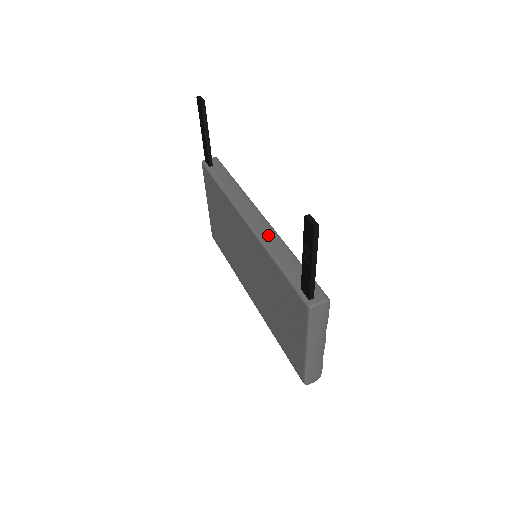
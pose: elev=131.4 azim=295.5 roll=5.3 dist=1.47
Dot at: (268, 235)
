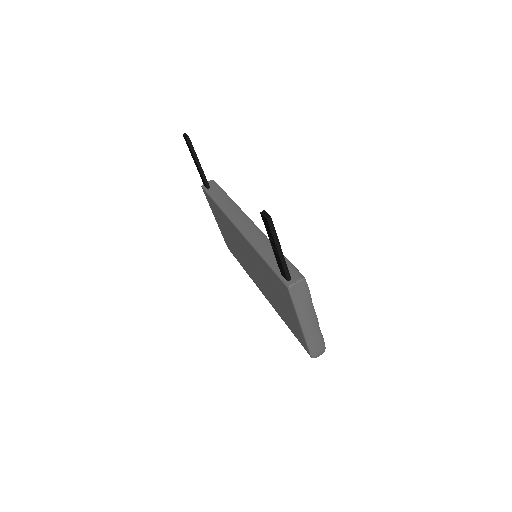
Dot at: (255, 235)
